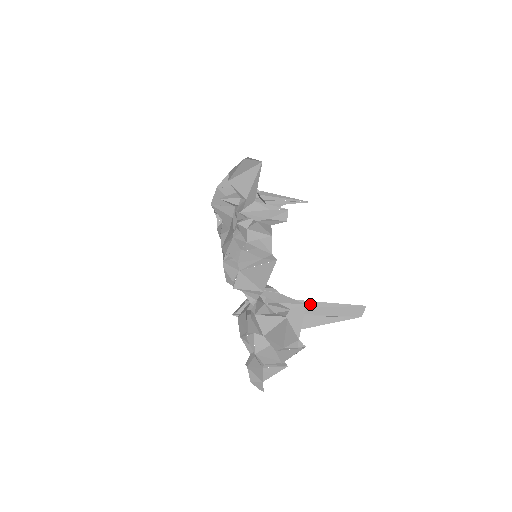
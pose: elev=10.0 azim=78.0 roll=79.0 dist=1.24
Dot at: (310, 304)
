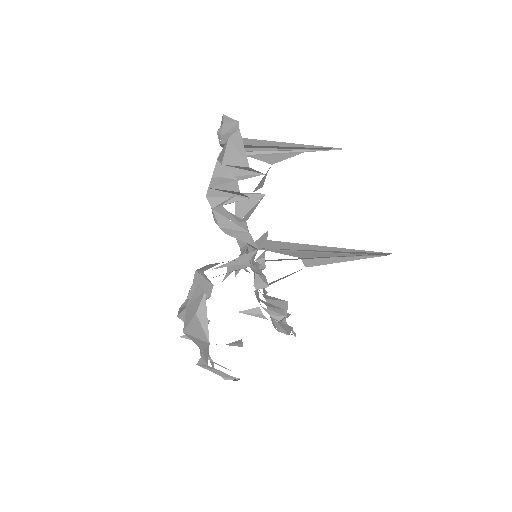
Dot at: (329, 249)
